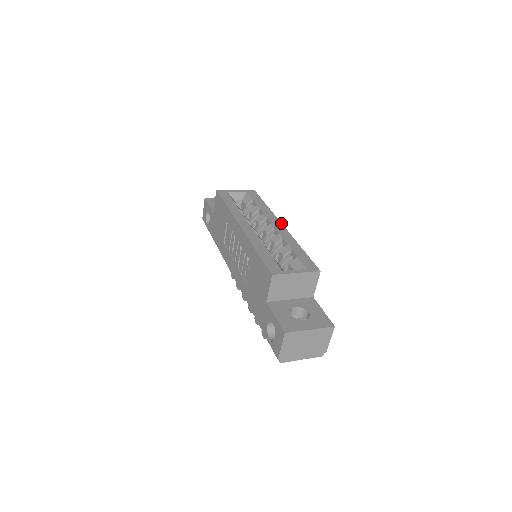
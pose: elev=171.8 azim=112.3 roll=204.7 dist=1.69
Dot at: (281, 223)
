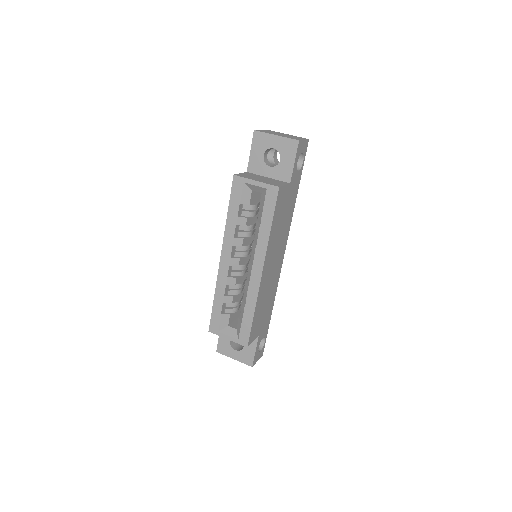
Dot at: (262, 270)
